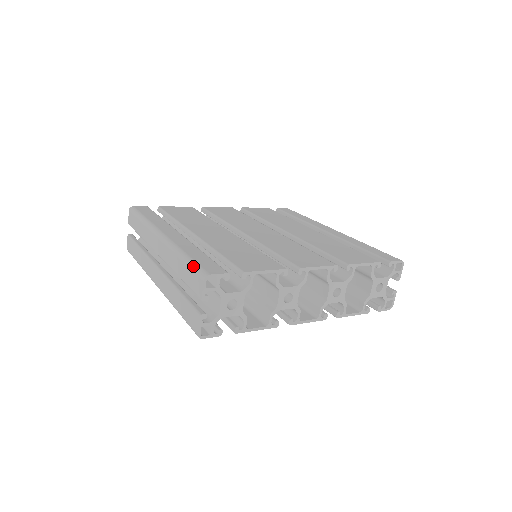
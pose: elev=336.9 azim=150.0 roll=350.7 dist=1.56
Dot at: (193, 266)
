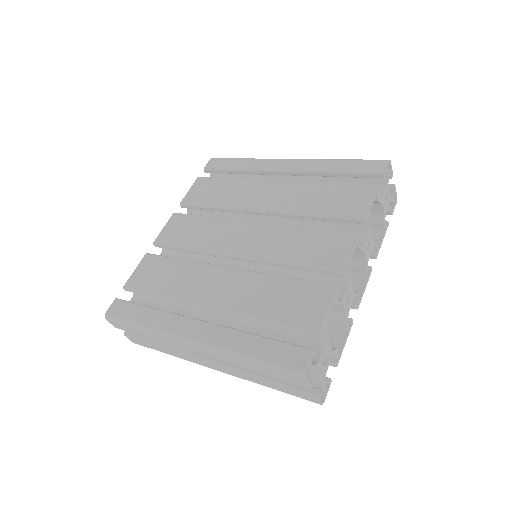
Dot at: (274, 368)
